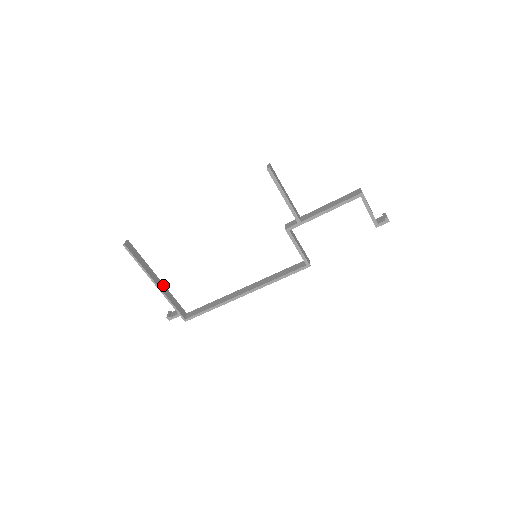
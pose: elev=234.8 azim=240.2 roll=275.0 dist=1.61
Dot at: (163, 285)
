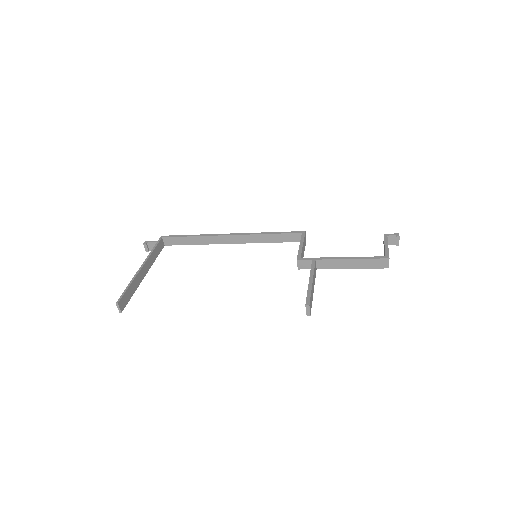
Dot at: (146, 263)
